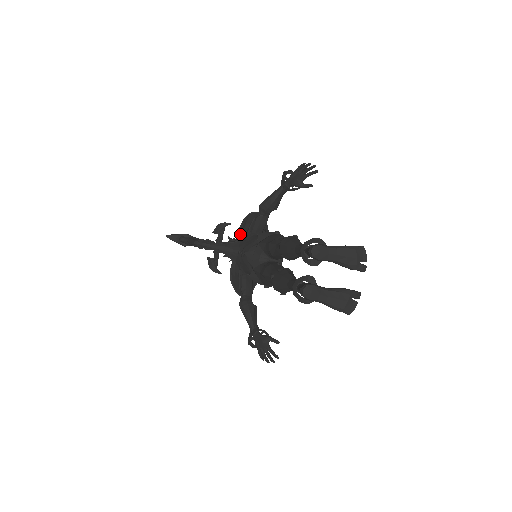
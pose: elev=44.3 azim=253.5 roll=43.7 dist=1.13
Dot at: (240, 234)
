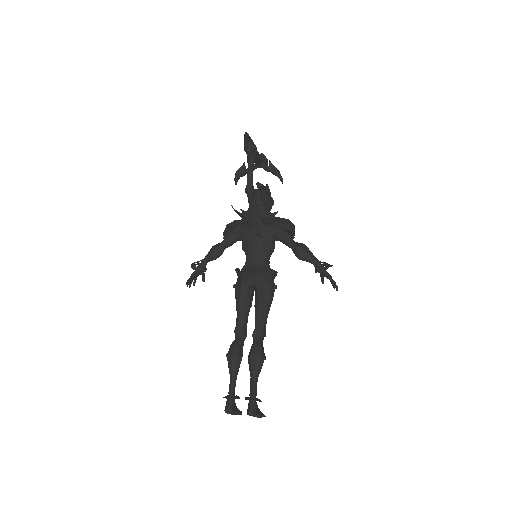
Dot at: (272, 222)
